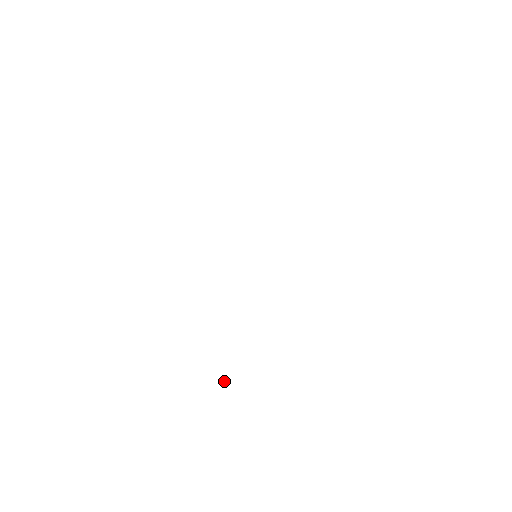
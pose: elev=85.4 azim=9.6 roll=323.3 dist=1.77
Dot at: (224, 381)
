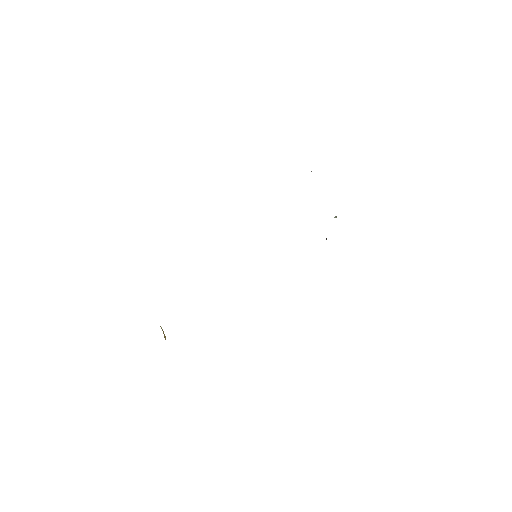
Dot at: occluded
